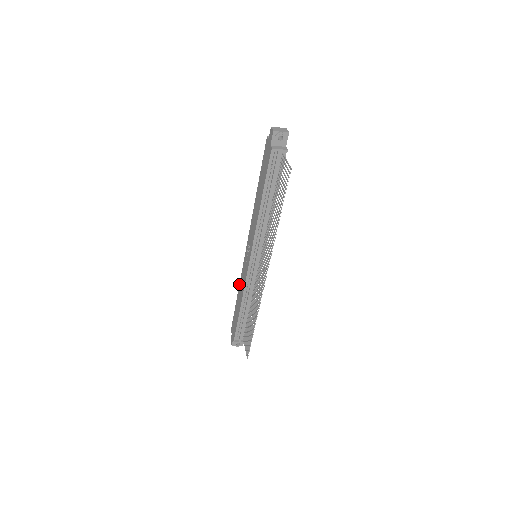
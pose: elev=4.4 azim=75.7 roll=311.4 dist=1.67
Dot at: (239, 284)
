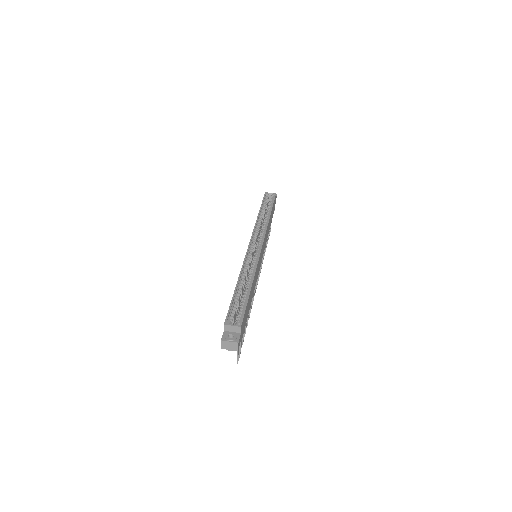
Dot at: (256, 220)
